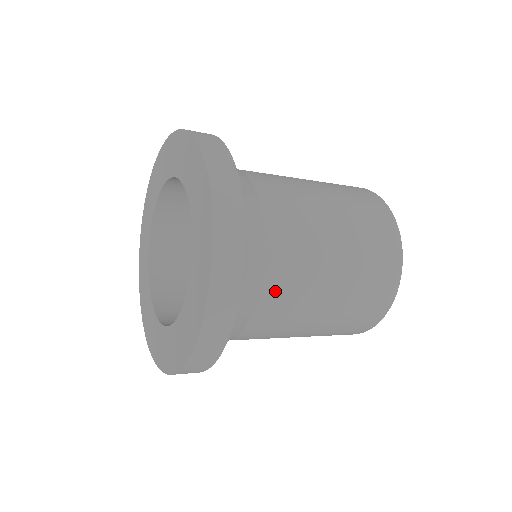
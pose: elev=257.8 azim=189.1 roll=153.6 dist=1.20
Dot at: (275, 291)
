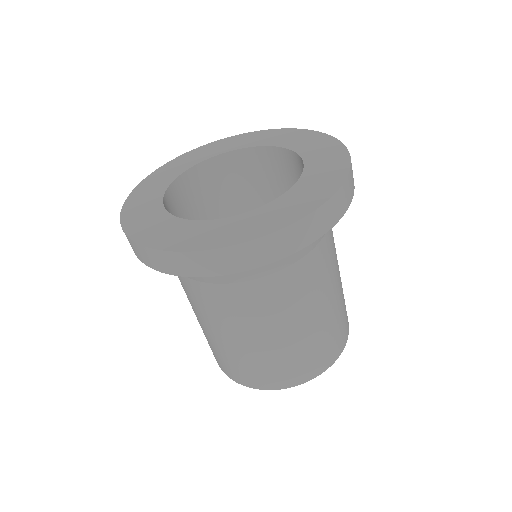
Dot at: (292, 278)
